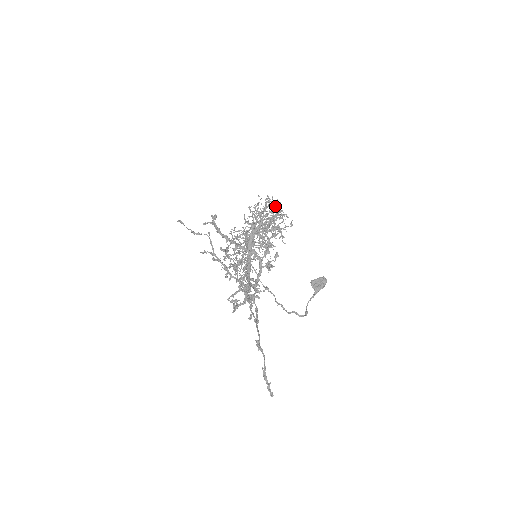
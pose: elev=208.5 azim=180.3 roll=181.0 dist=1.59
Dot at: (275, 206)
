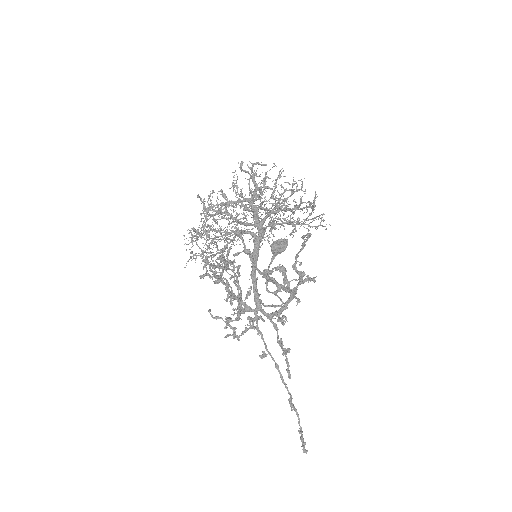
Dot at: (313, 204)
